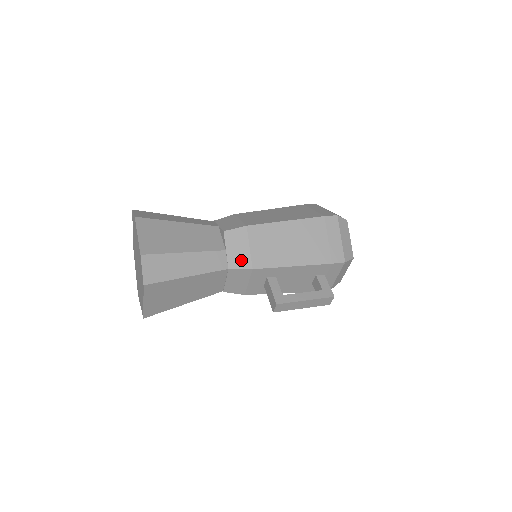
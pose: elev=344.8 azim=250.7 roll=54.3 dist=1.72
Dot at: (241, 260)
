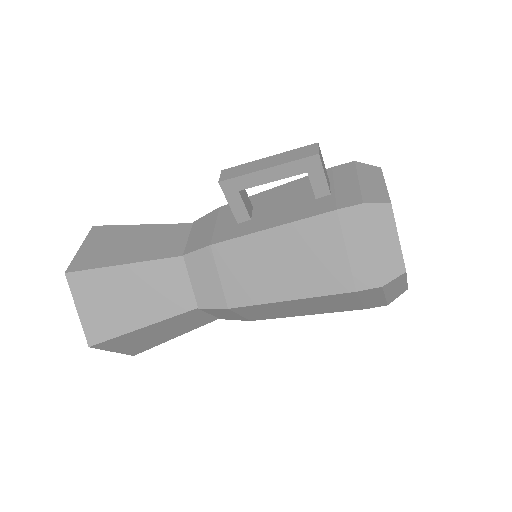
Dot at: occluded
